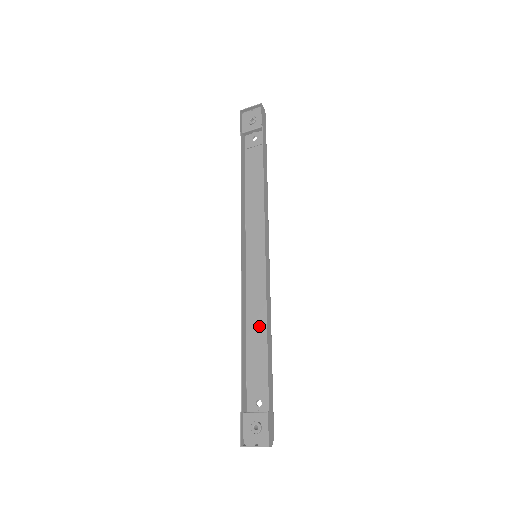
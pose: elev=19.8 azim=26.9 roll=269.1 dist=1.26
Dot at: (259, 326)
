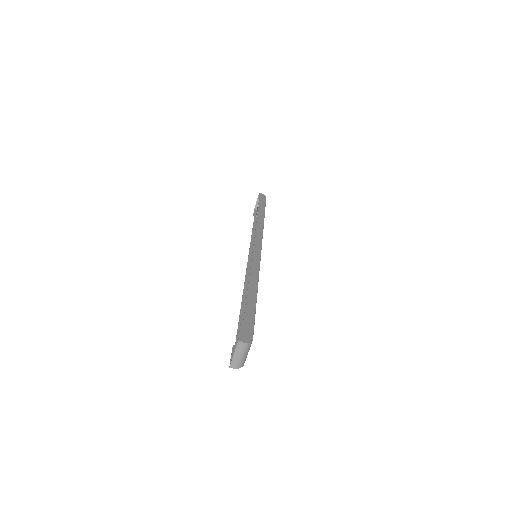
Dot at: occluded
